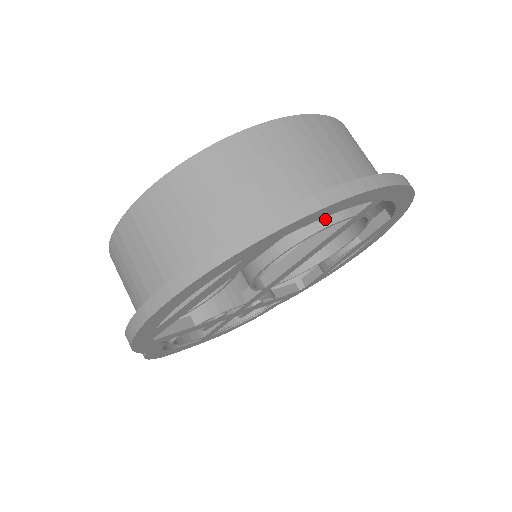
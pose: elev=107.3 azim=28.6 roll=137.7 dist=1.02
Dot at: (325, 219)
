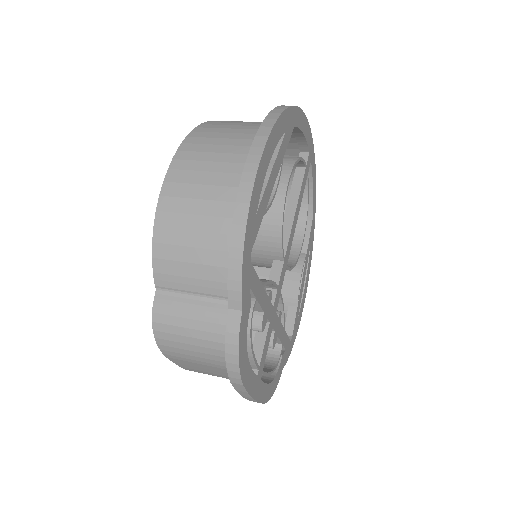
Dot at: occluded
